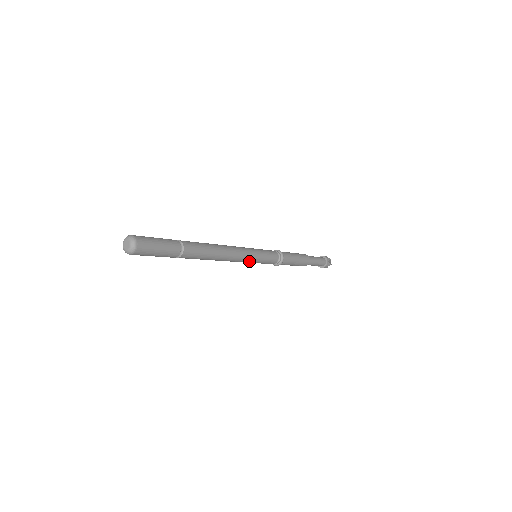
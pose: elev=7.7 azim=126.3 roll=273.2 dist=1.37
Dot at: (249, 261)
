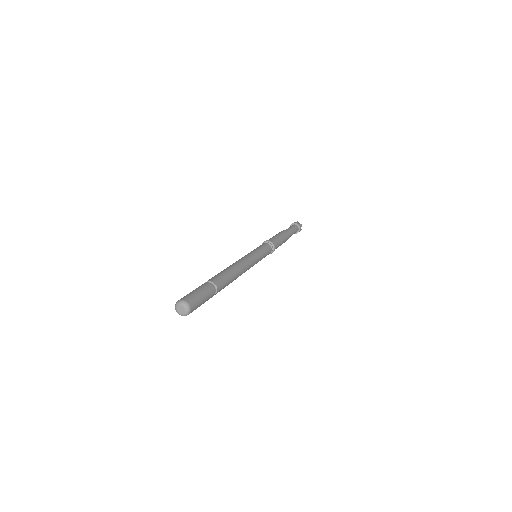
Dot at: occluded
